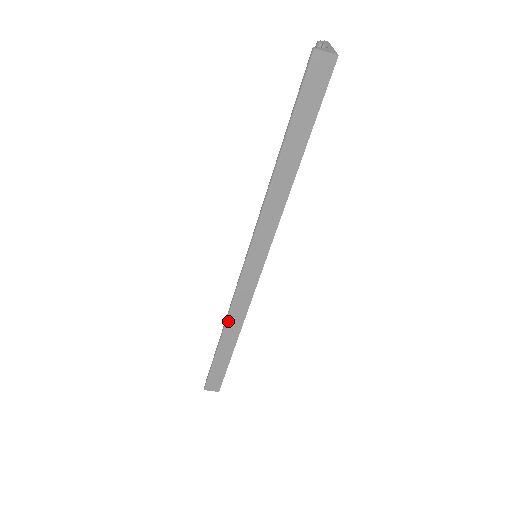
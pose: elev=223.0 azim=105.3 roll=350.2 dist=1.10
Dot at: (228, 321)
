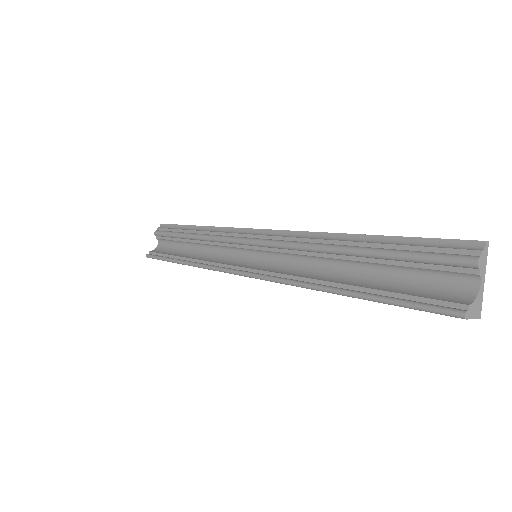
Dot at: (199, 267)
